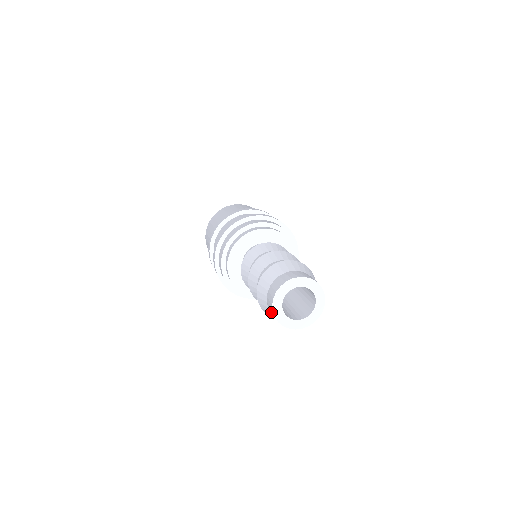
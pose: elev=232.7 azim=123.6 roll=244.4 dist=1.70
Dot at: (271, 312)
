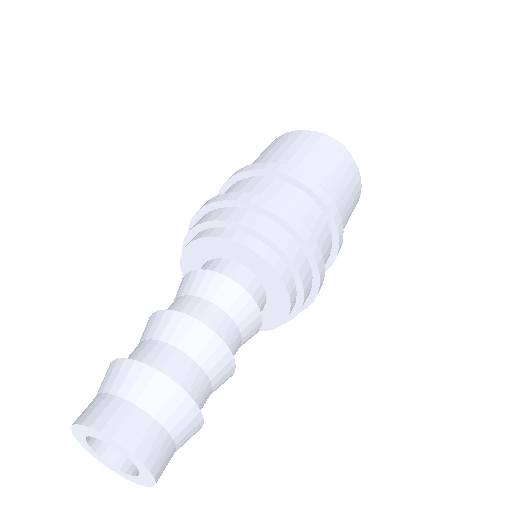
Dot at: (85, 409)
